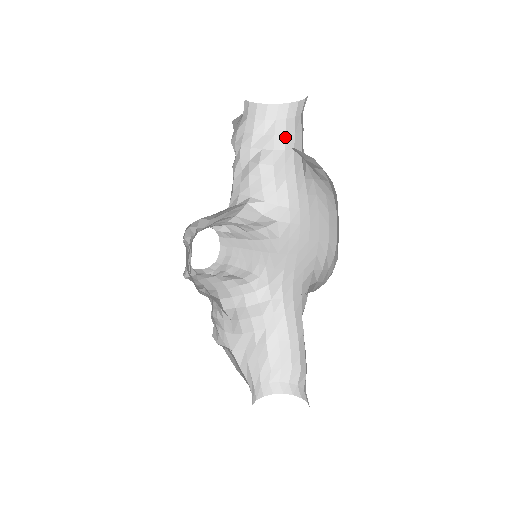
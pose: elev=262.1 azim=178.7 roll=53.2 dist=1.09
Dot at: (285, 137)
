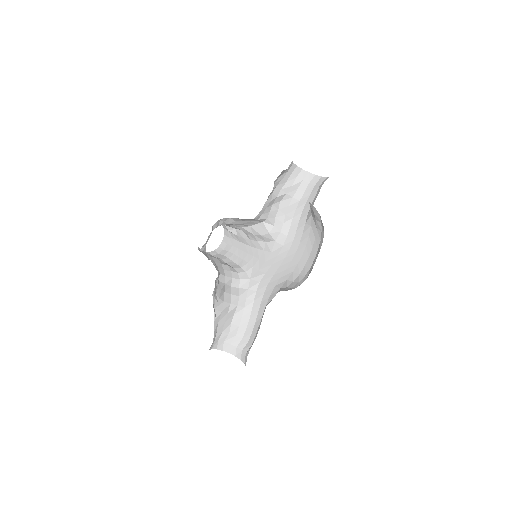
Dot at: (303, 193)
